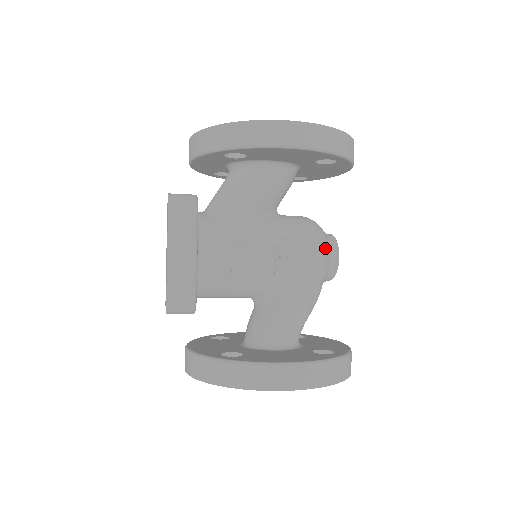
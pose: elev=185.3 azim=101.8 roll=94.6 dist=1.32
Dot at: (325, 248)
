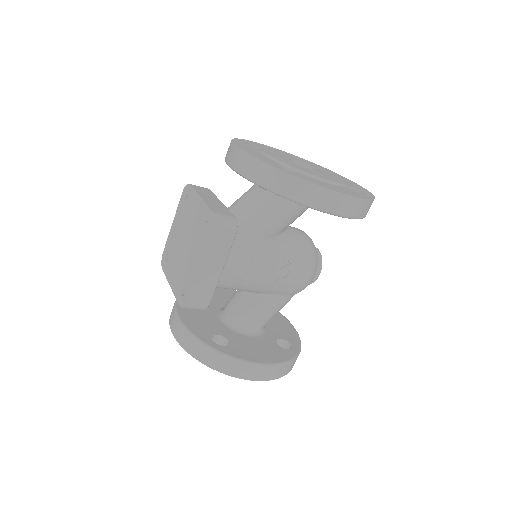
Dot at: (315, 271)
